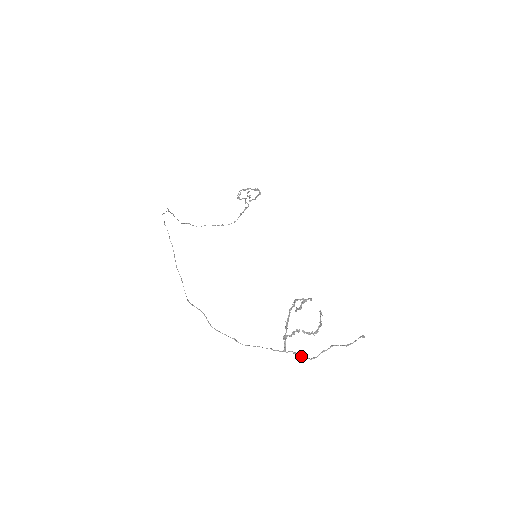
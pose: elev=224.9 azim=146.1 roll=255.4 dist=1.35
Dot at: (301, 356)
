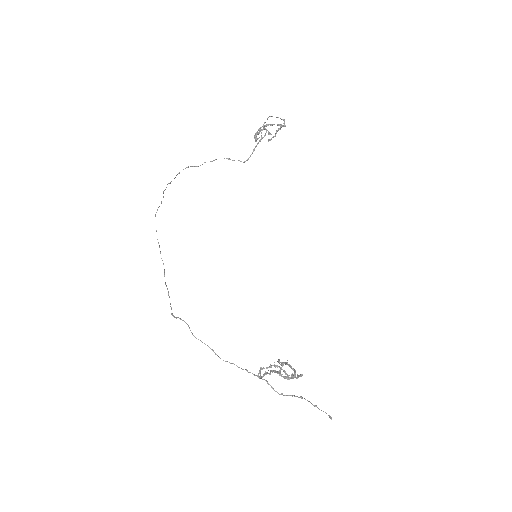
Dot at: occluded
